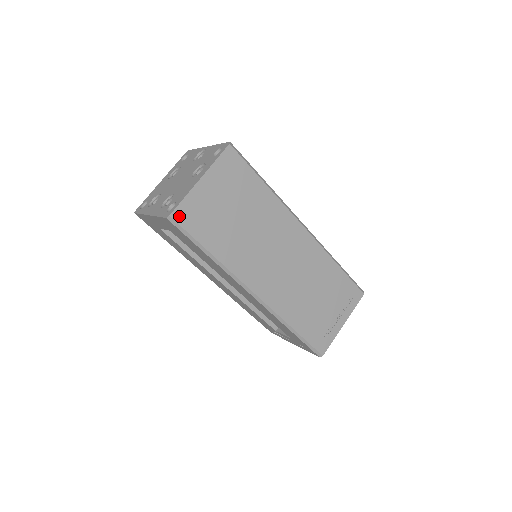
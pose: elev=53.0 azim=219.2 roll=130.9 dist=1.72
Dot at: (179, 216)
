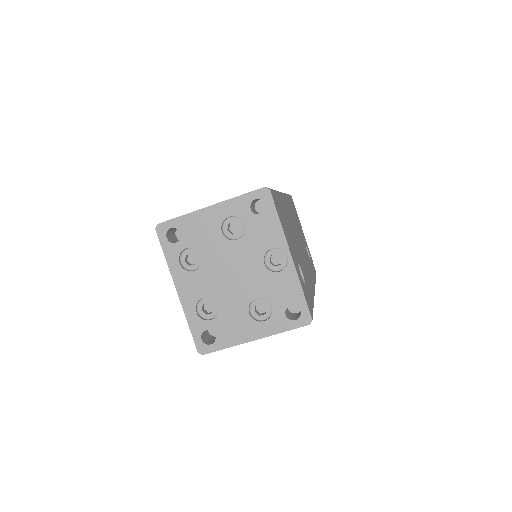
Dot at: occluded
